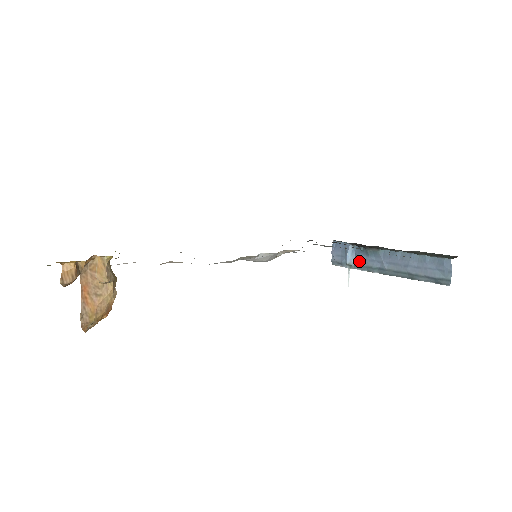
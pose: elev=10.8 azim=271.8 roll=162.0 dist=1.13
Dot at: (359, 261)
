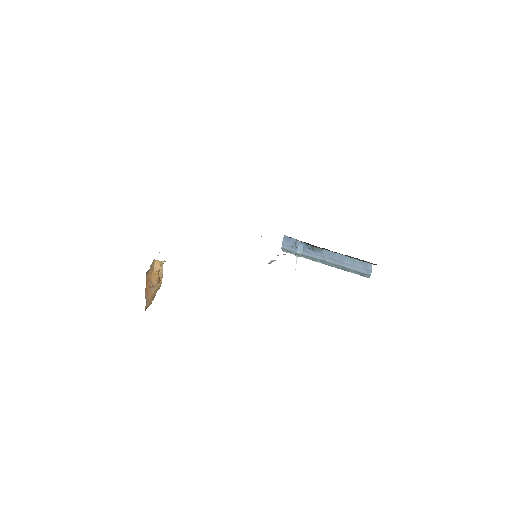
Dot at: (306, 253)
